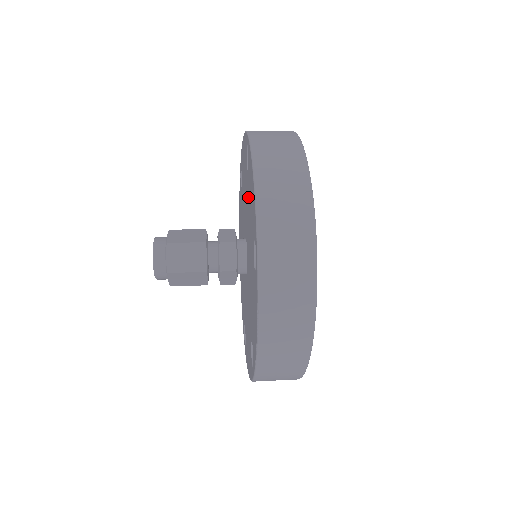
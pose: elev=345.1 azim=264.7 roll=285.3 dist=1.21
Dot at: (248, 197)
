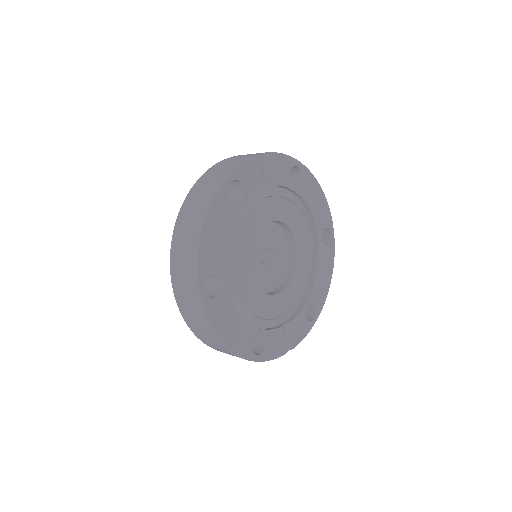
Dot at: occluded
